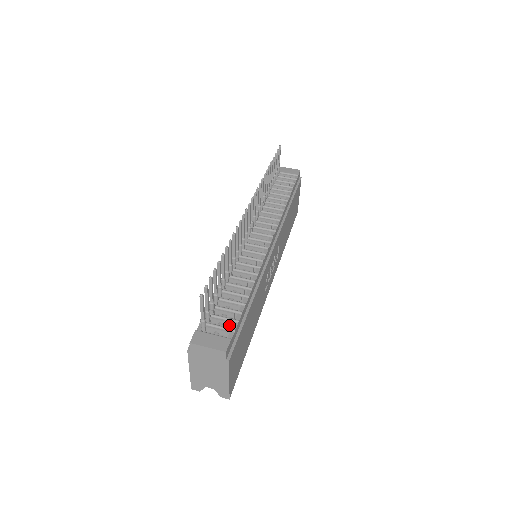
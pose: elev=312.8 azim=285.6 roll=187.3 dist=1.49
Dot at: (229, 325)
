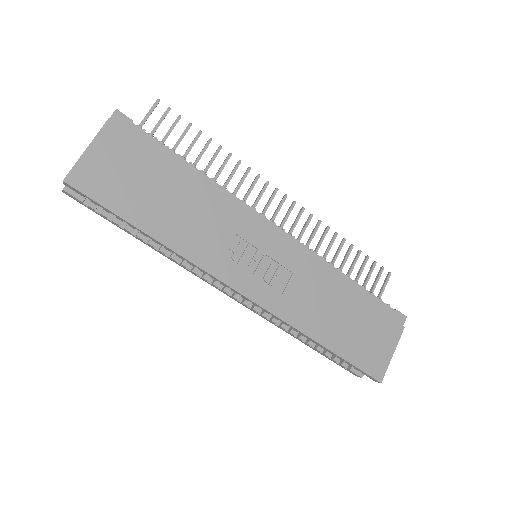
Dot at: occluded
